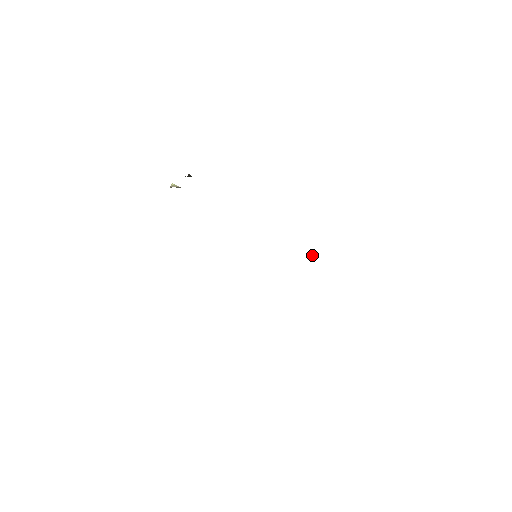
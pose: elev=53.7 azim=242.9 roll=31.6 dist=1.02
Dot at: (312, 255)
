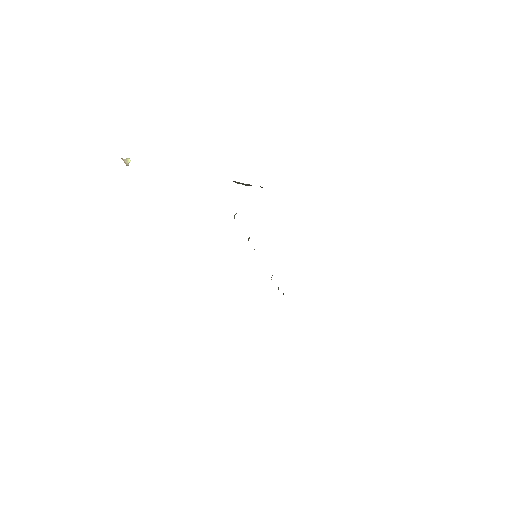
Dot at: occluded
